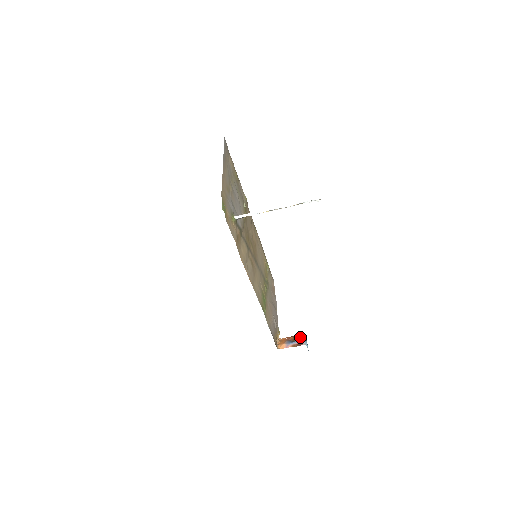
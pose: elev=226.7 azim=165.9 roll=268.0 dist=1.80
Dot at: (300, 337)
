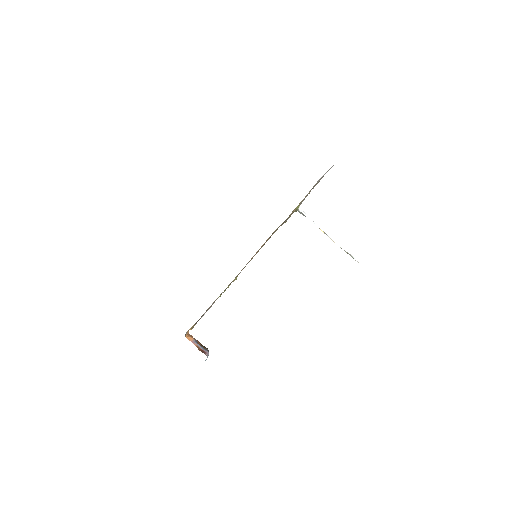
Dot at: (206, 348)
